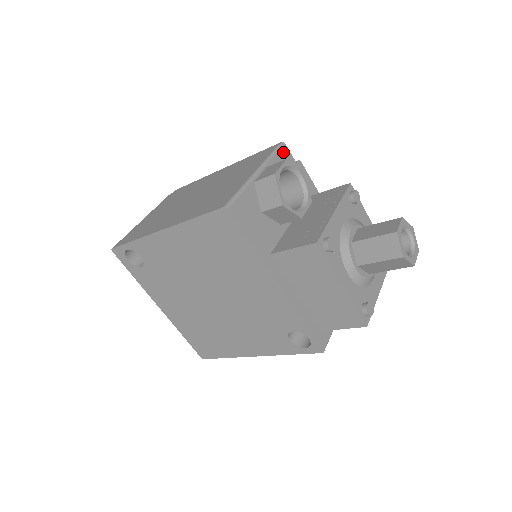
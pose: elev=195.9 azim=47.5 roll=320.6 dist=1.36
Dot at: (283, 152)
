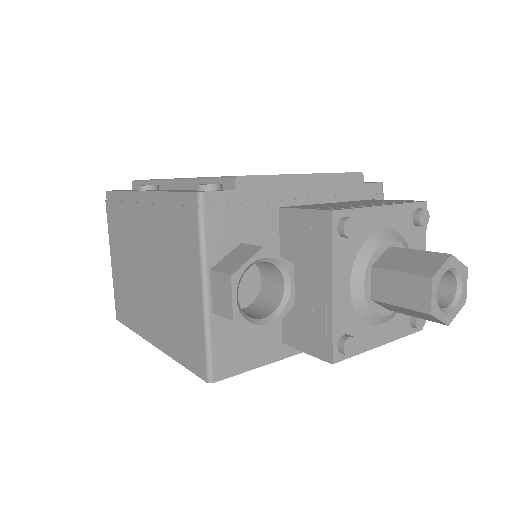
Dot at: (211, 211)
